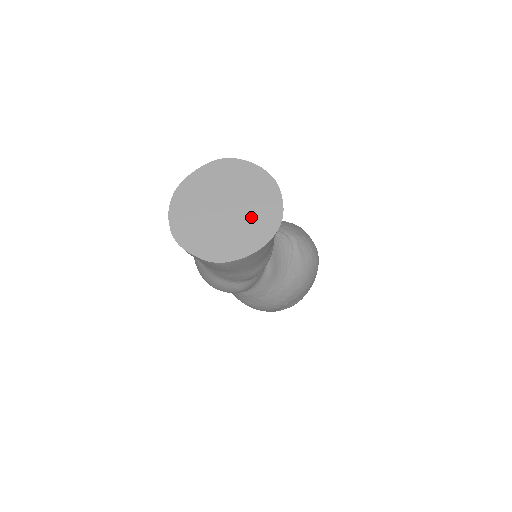
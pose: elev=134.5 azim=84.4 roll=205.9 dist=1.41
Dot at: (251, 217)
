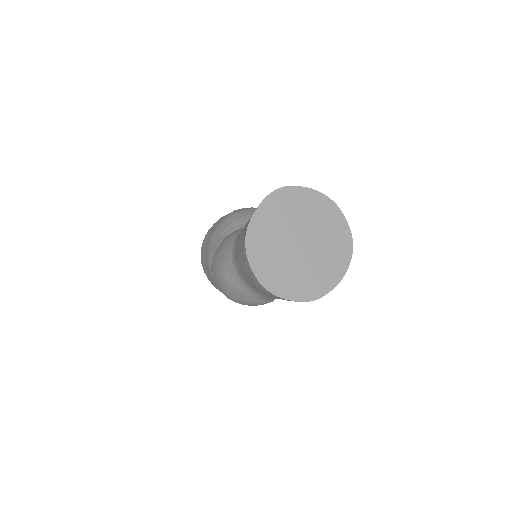
Dot at: (326, 245)
